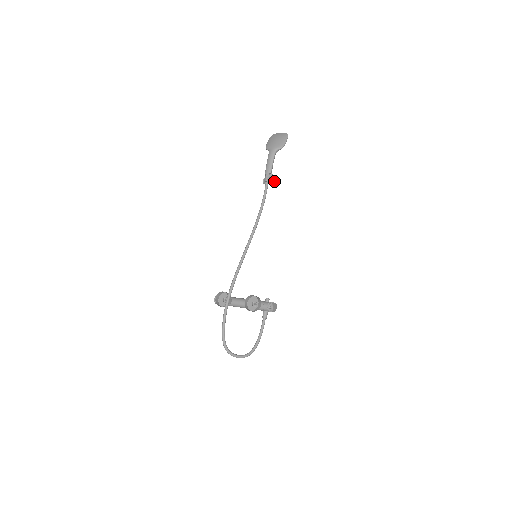
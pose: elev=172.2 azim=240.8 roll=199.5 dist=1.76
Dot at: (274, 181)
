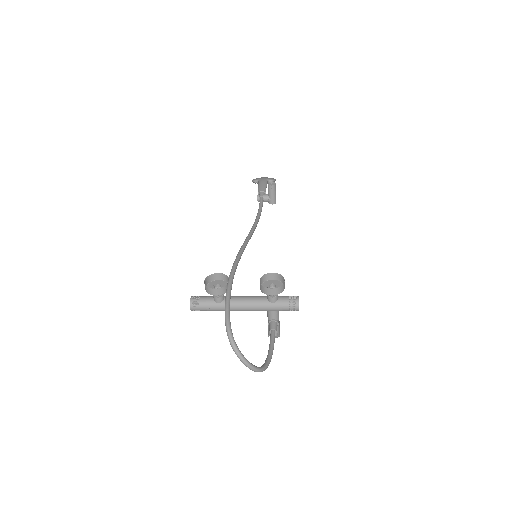
Dot at: (274, 193)
